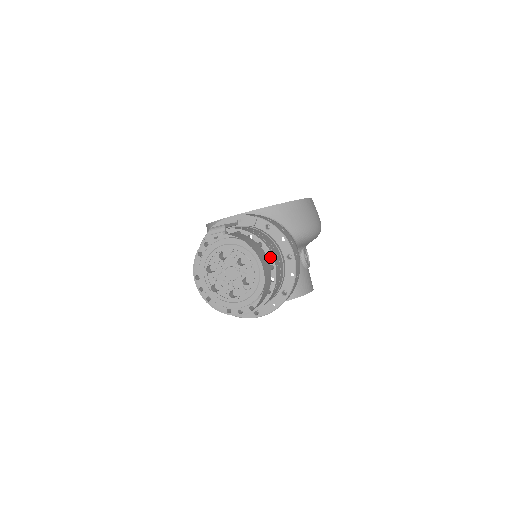
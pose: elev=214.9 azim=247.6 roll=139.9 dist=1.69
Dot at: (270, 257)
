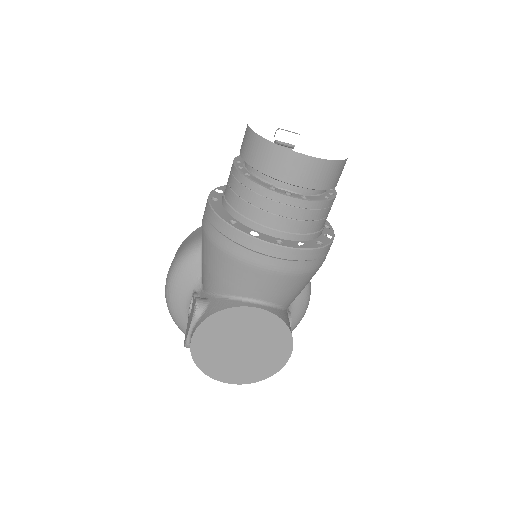
Dot at: occluded
